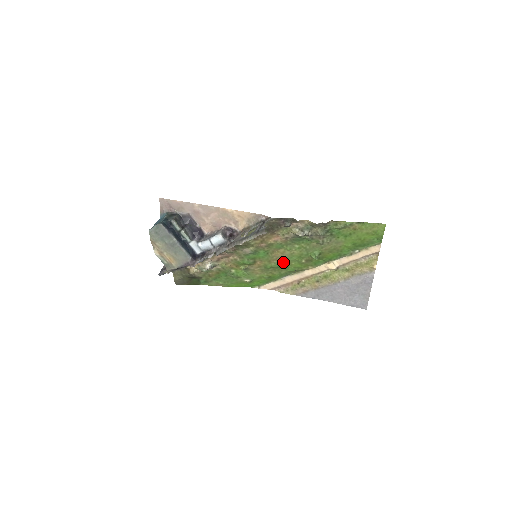
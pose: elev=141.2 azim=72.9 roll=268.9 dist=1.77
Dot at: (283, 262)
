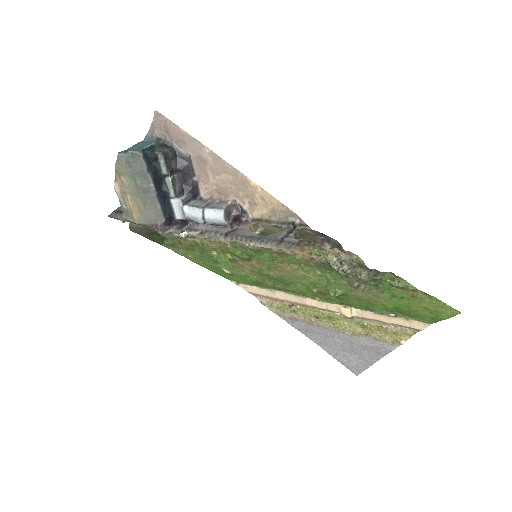
Dot at: (287, 278)
